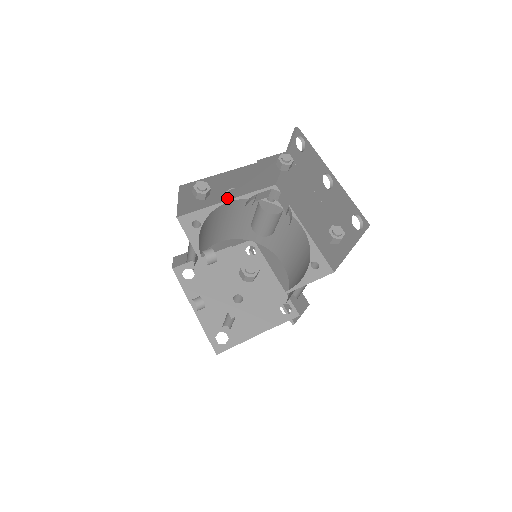
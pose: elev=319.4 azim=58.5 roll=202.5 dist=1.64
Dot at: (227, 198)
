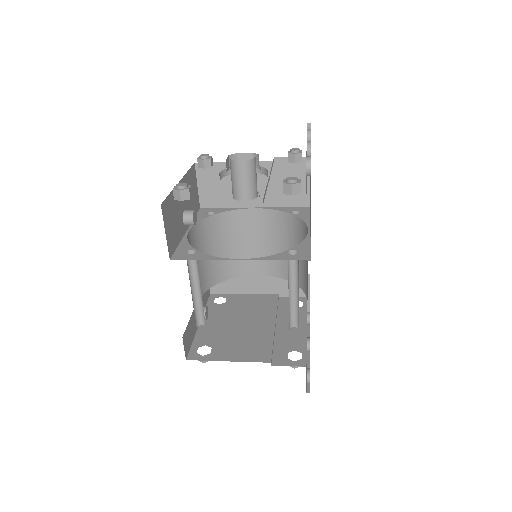
Dot at: (252, 204)
